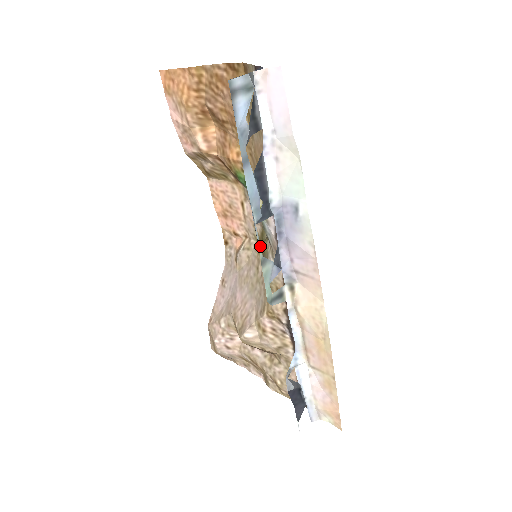
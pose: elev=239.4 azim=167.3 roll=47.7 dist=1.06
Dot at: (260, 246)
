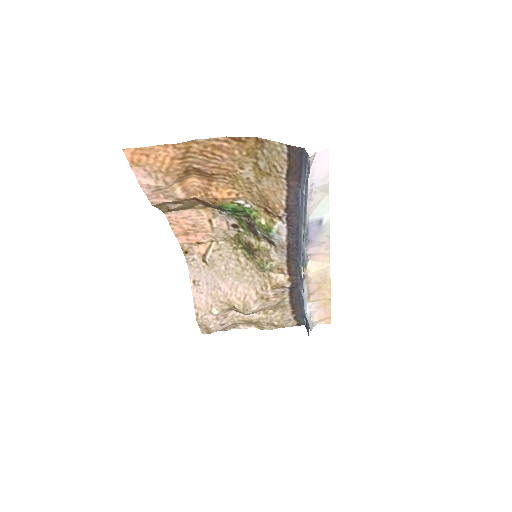
Dot at: (303, 256)
